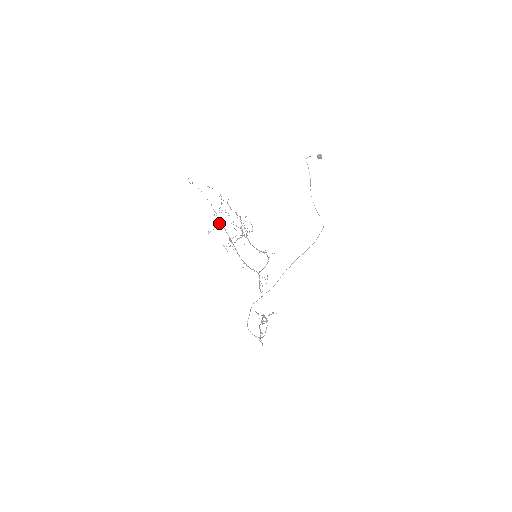
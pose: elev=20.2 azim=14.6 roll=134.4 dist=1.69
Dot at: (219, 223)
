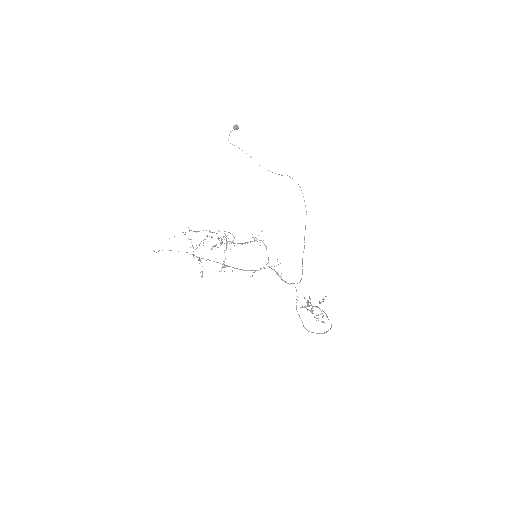
Dot at: occluded
